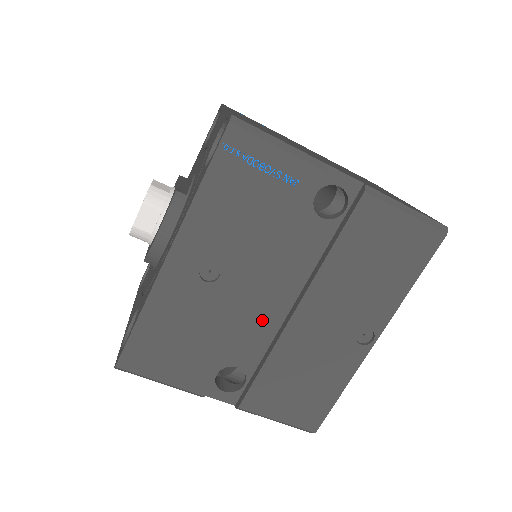
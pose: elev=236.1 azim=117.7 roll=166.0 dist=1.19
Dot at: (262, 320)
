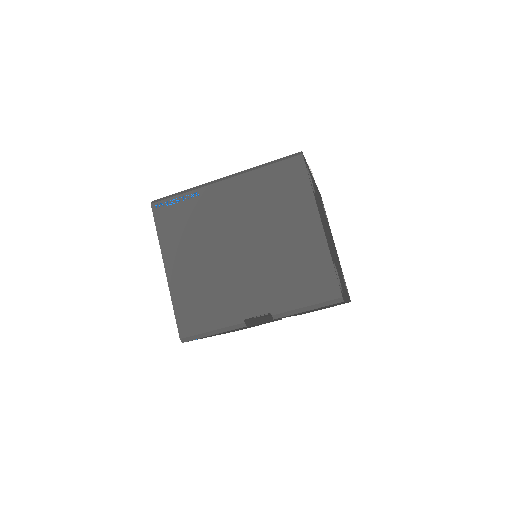
Dot at: occluded
